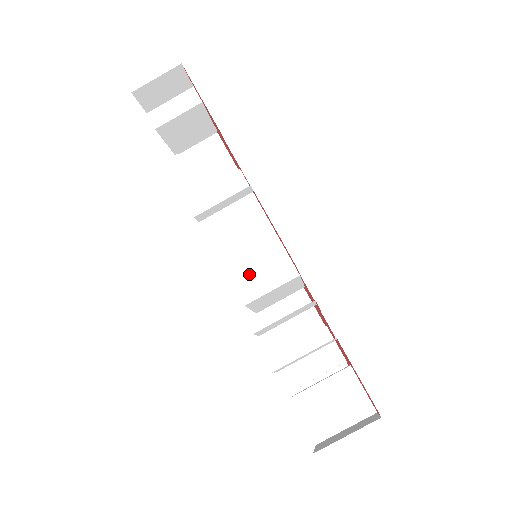
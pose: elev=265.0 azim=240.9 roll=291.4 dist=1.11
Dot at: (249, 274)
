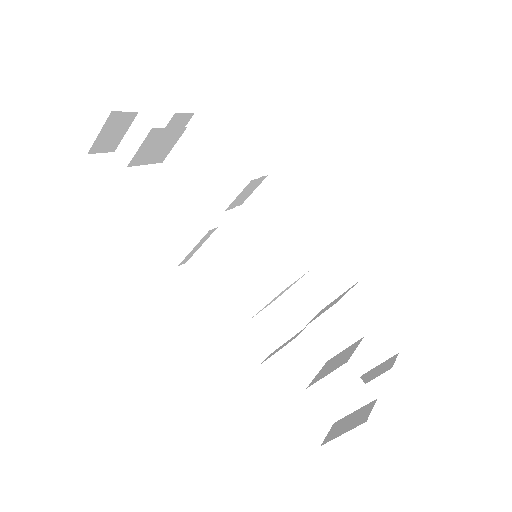
Dot at: (245, 293)
